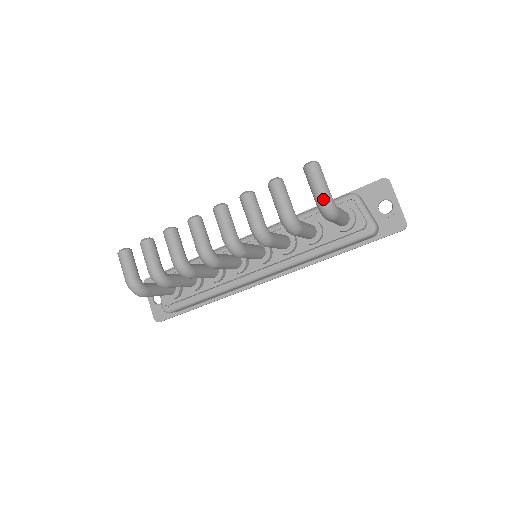
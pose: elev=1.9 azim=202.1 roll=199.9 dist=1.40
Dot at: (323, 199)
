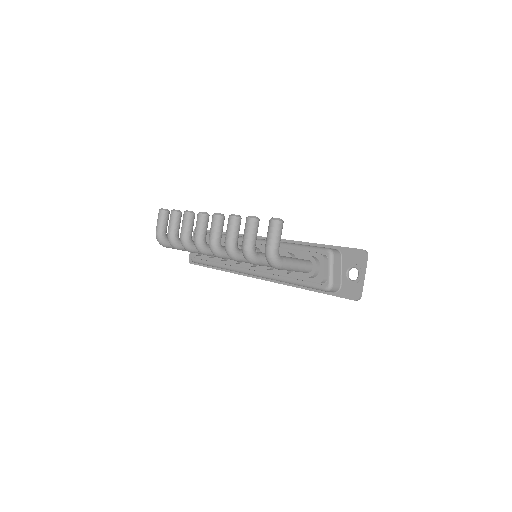
Dot at: (267, 252)
